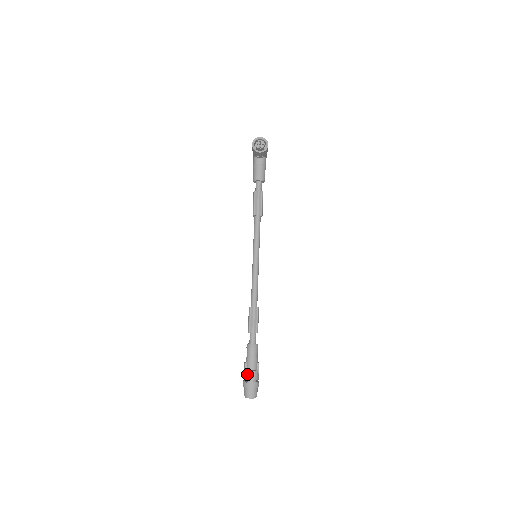
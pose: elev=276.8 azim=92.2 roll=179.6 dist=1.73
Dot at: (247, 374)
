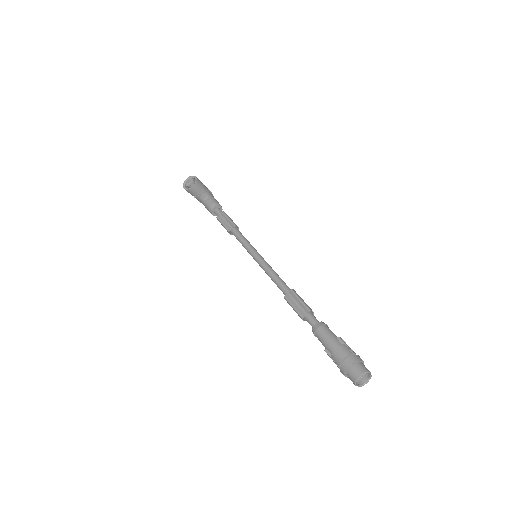
Dot at: (335, 357)
